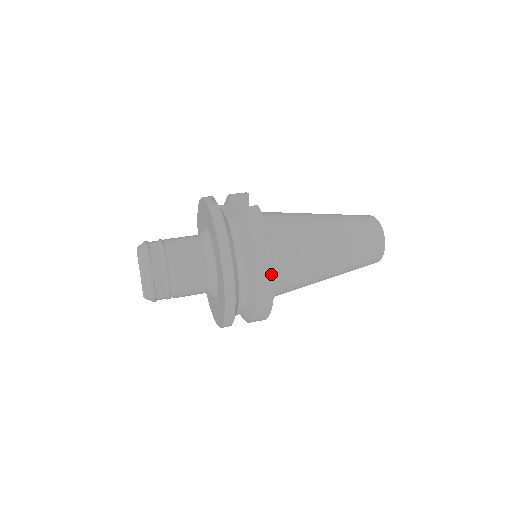
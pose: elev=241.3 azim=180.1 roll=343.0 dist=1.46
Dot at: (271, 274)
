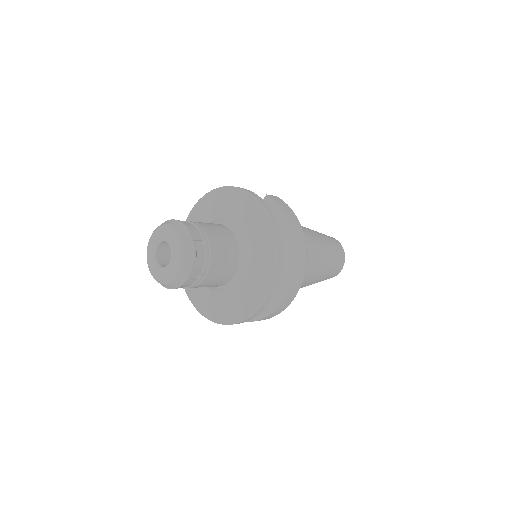
Dot at: (305, 253)
